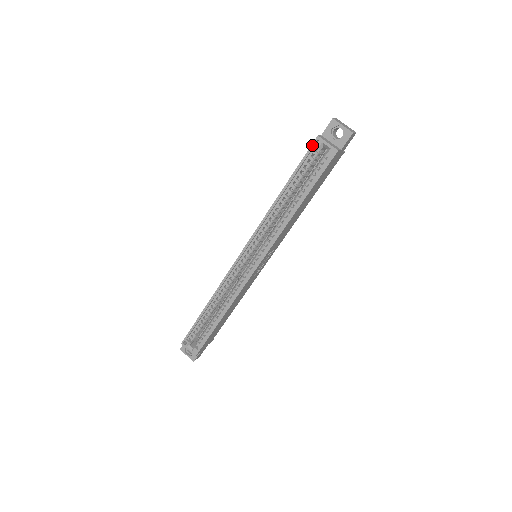
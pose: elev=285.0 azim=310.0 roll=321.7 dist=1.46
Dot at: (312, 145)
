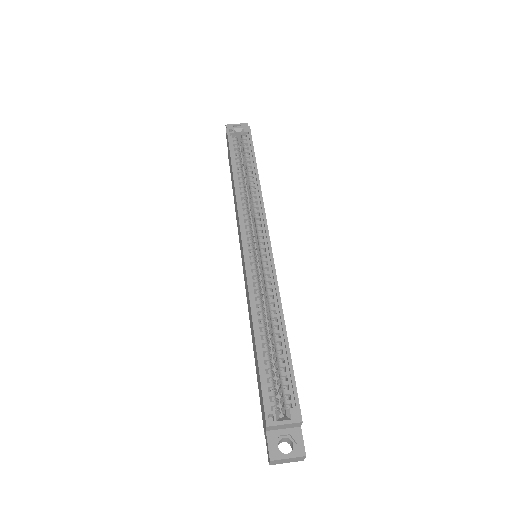
Dot at: (228, 134)
